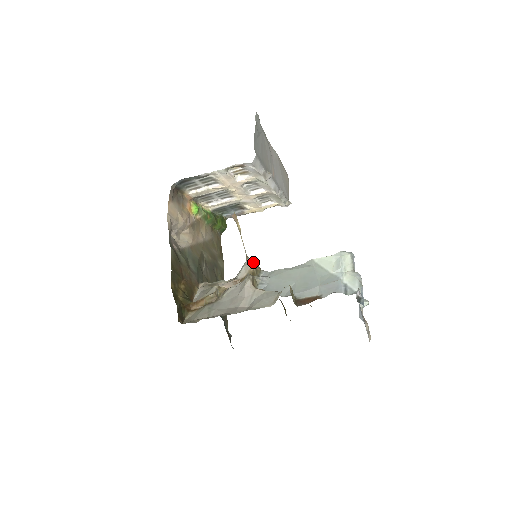
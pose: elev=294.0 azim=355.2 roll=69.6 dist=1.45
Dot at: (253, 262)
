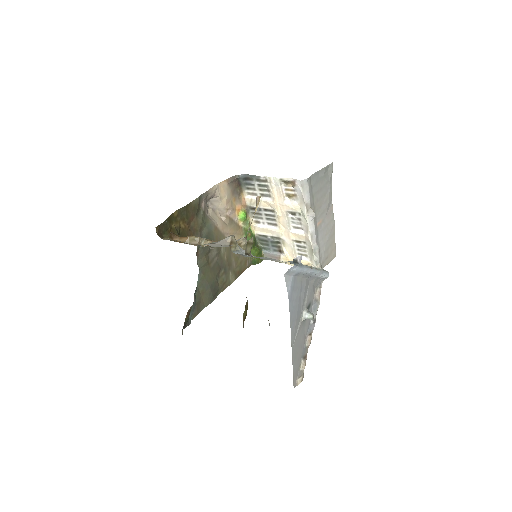
Dot at: (246, 239)
